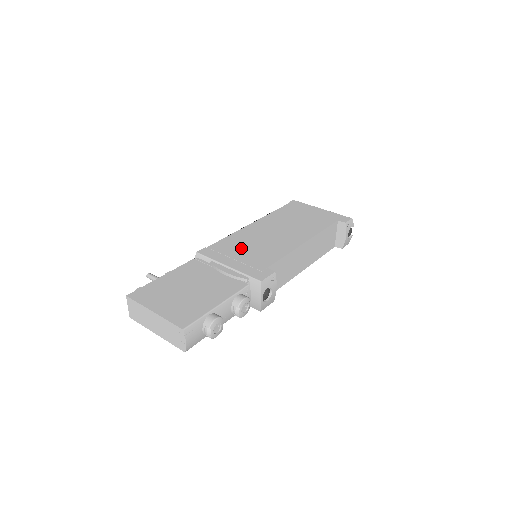
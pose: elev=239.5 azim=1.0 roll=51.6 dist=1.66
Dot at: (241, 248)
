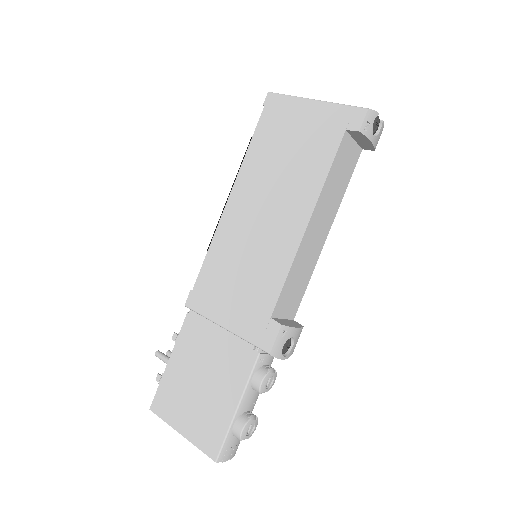
Dot at: (229, 278)
